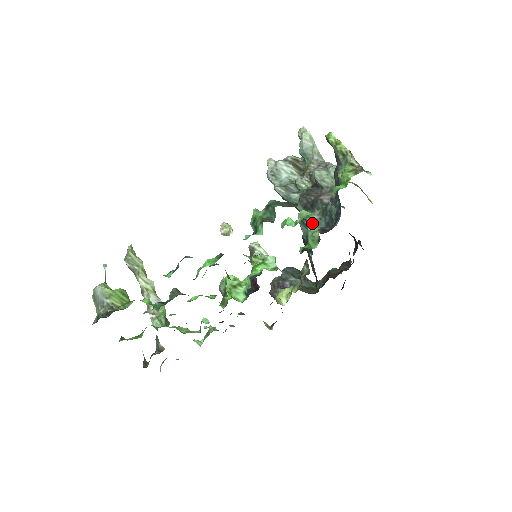
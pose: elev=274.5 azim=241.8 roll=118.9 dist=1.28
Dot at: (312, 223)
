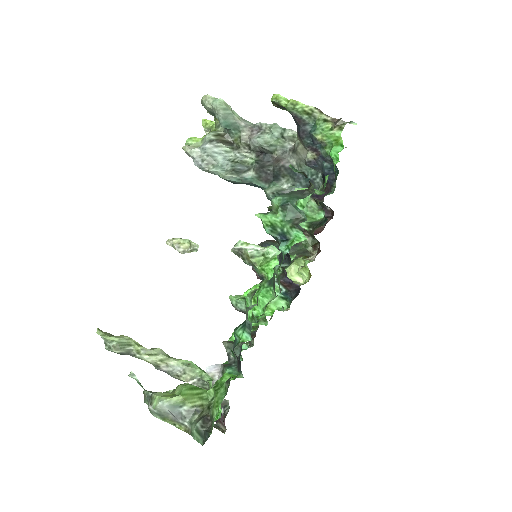
Dot at: occluded
